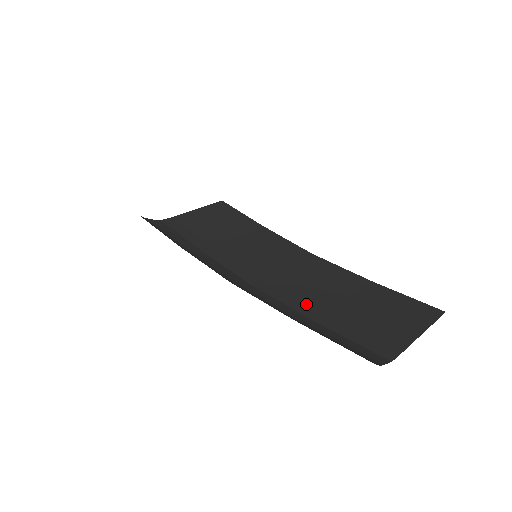
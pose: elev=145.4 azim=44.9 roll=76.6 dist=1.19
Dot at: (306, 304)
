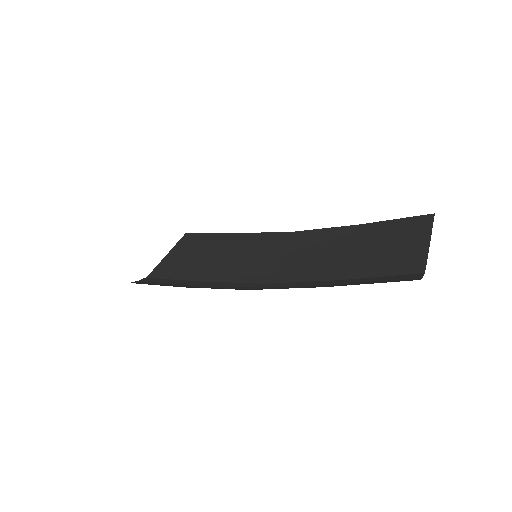
Dot at: (322, 272)
